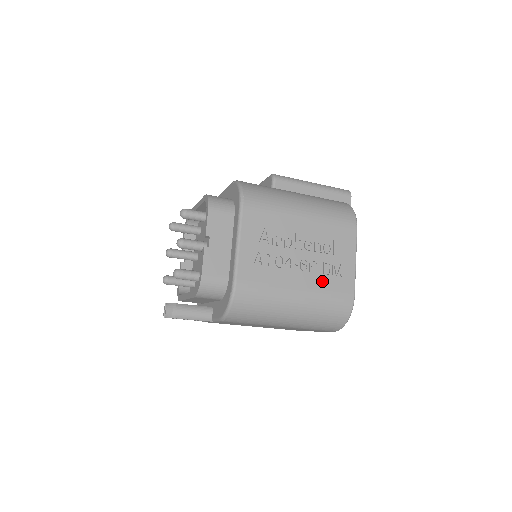
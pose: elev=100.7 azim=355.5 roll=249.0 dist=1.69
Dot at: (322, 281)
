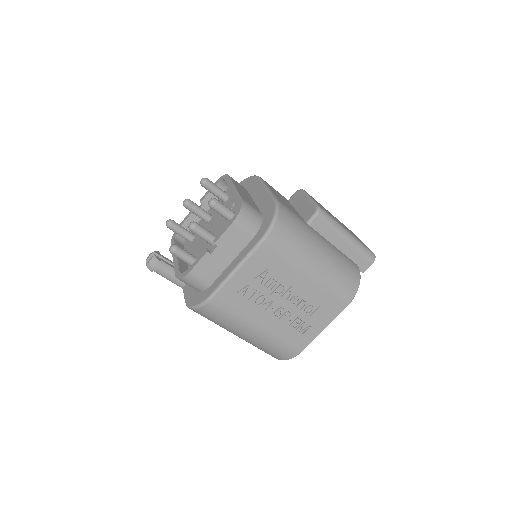
Dot at: (284, 330)
